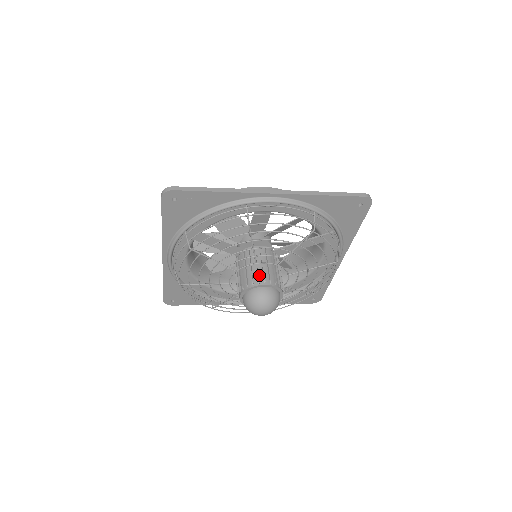
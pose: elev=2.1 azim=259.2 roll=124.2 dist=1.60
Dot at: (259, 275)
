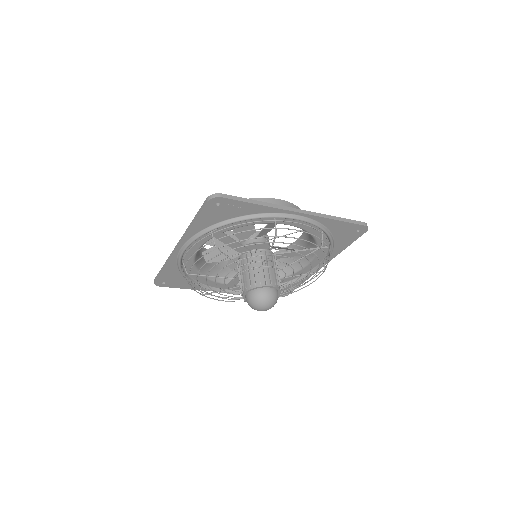
Dot at: (266, 277)
